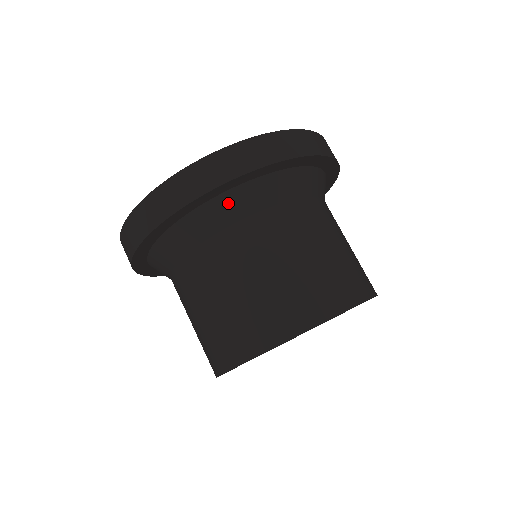
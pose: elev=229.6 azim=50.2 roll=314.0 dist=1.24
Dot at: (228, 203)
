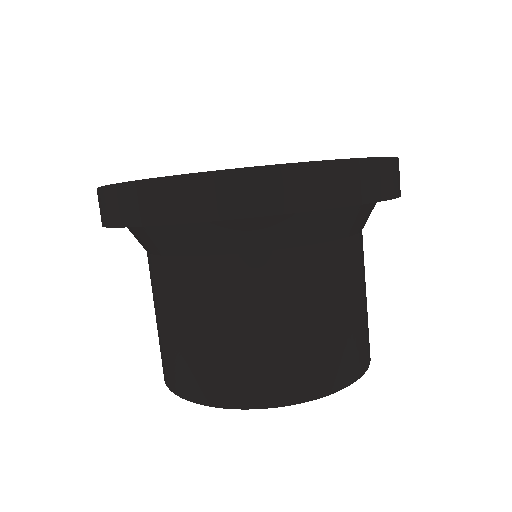
Dot at: (306, 223)
